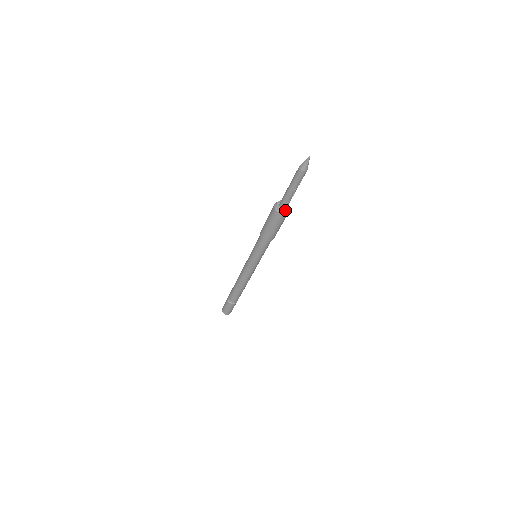
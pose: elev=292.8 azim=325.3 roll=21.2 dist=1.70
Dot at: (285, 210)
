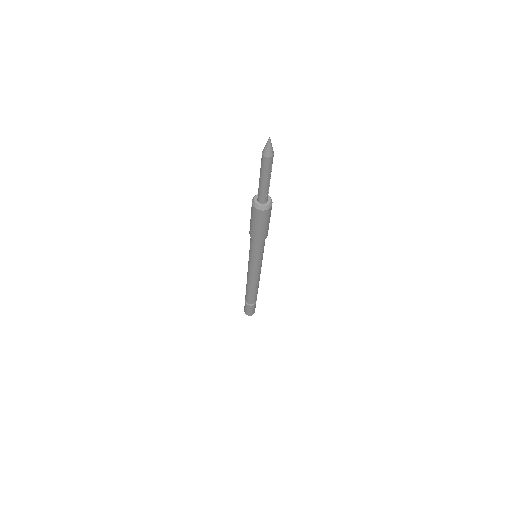
Dot at: (269, 203)
